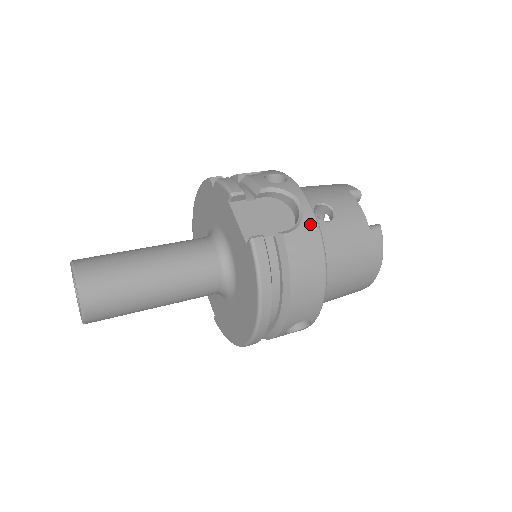
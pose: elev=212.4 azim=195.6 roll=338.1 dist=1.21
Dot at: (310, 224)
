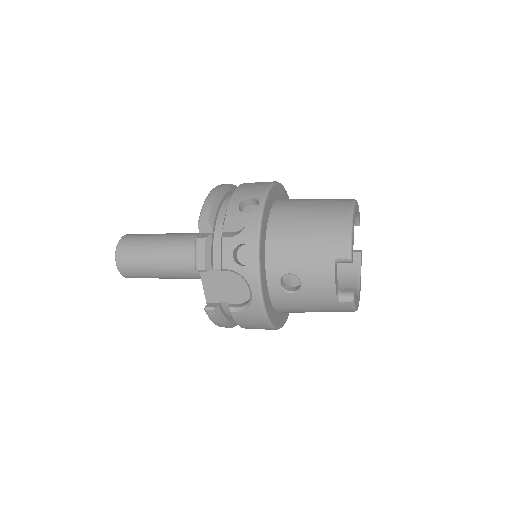
Dot at: (256, 310)
